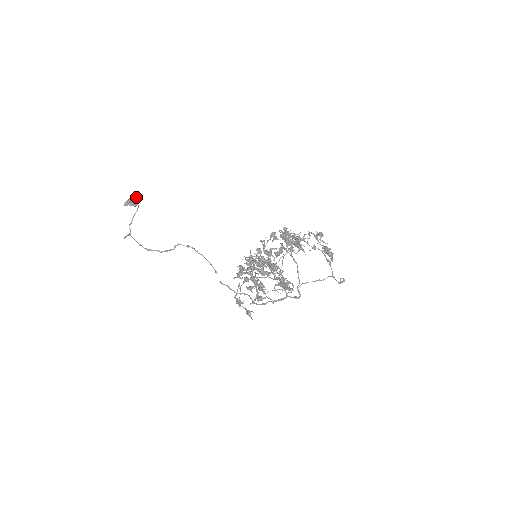
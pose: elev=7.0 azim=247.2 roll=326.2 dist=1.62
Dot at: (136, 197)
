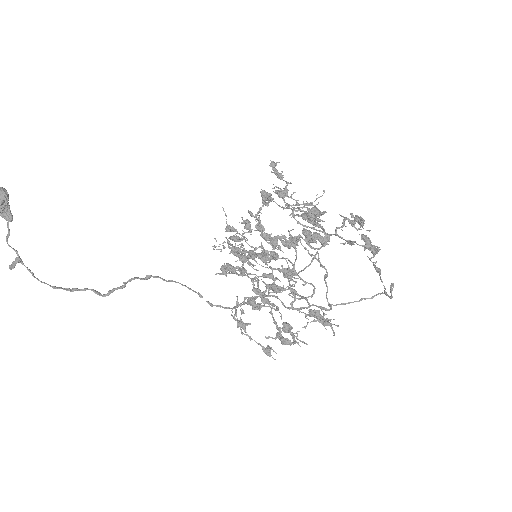
Dot at: (2, 200)
